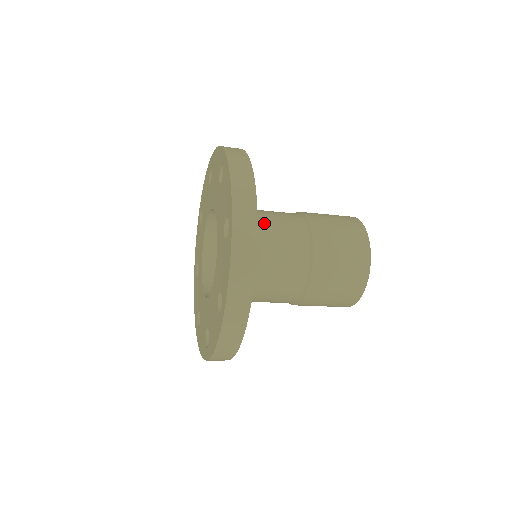
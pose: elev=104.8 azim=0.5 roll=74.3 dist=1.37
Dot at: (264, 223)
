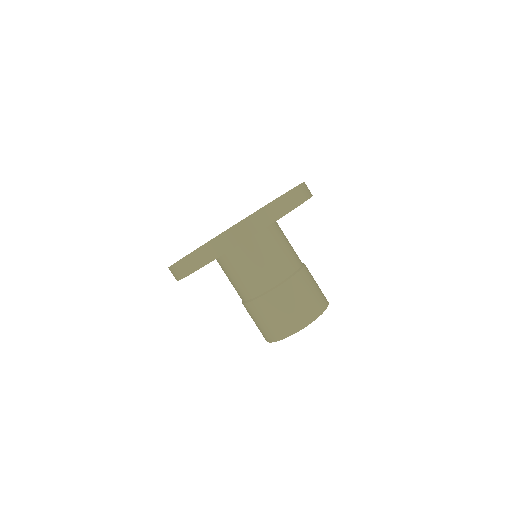
Dot at: (269, 247)
